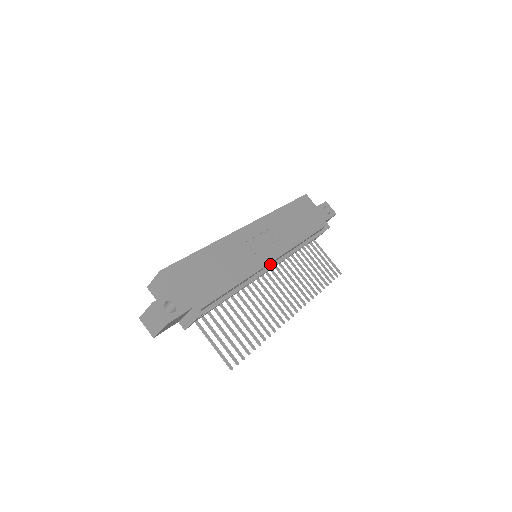
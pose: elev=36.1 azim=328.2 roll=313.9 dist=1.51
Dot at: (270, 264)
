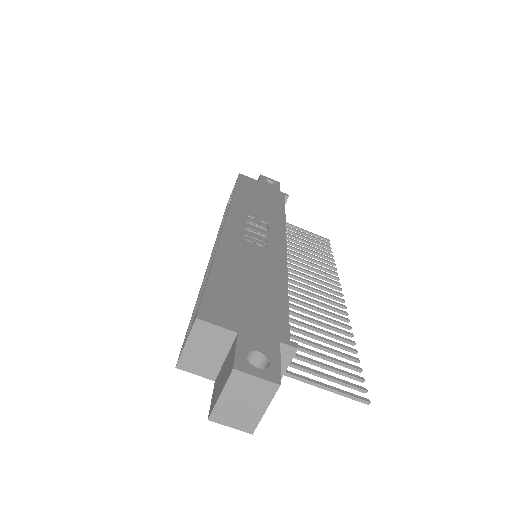
Dot at: occluded
